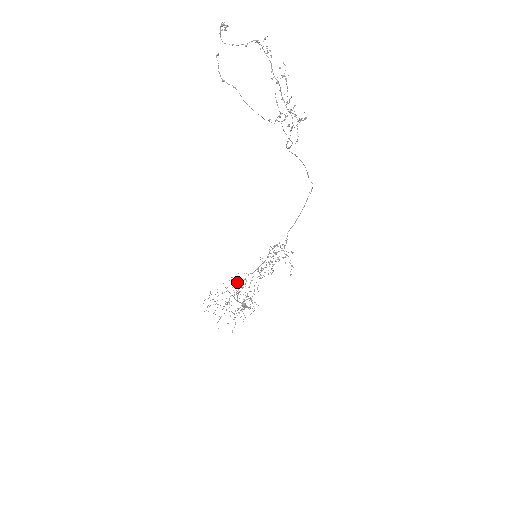
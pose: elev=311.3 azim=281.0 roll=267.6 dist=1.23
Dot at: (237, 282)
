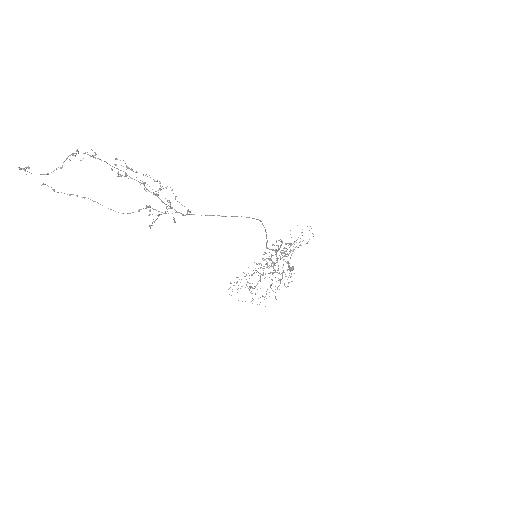
Dot at: occluded
